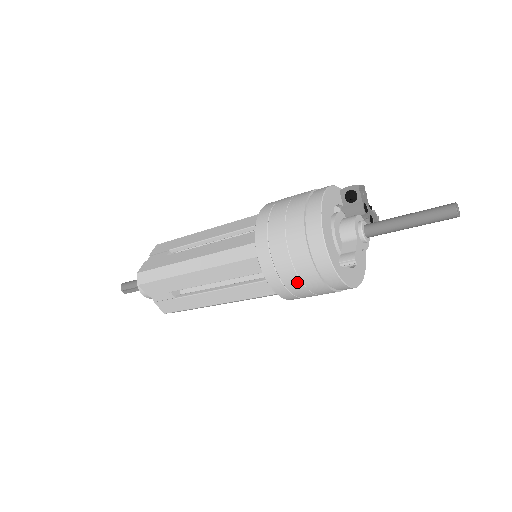
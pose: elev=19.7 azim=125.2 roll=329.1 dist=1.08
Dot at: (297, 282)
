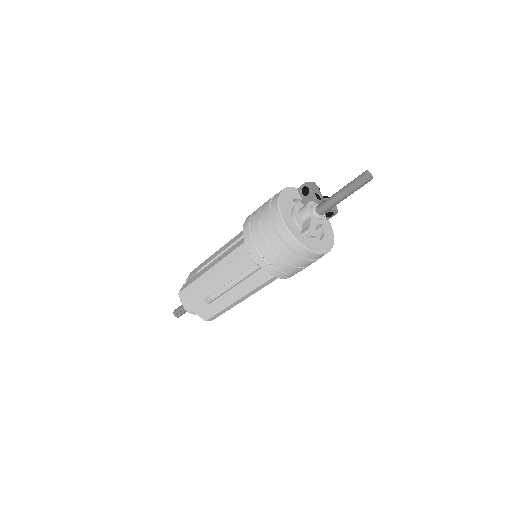
Dot at: (278, 259)
